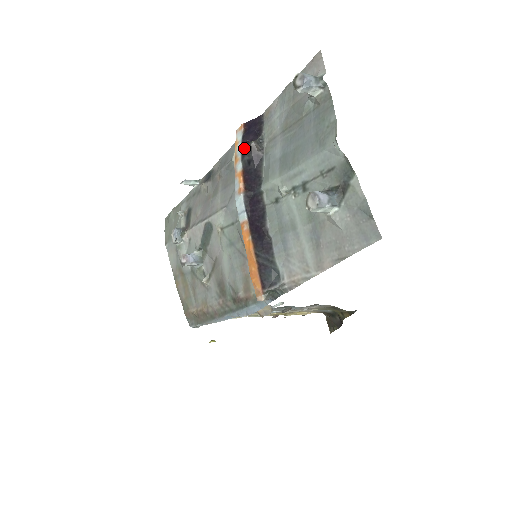
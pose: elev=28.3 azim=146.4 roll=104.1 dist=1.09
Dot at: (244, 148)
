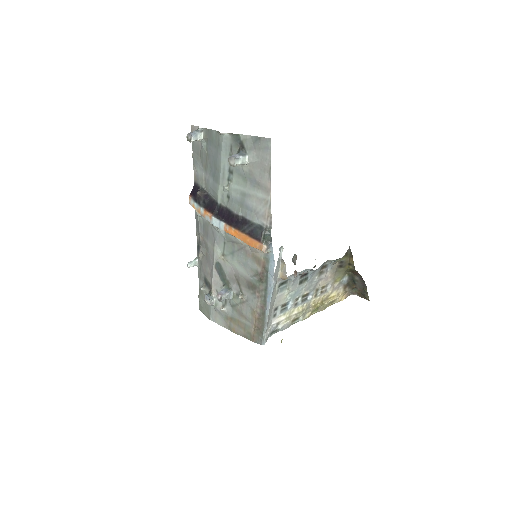
Dot at: (197, 200)
